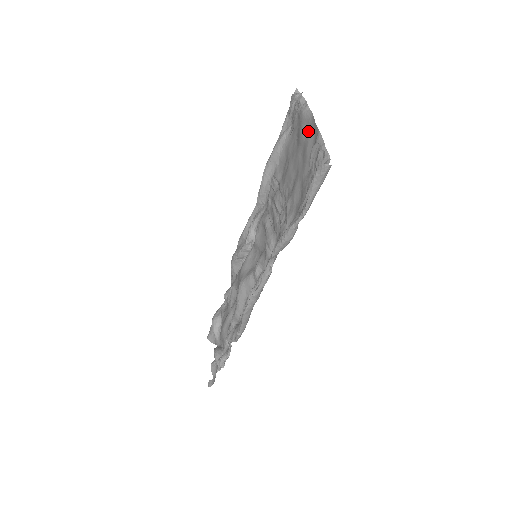
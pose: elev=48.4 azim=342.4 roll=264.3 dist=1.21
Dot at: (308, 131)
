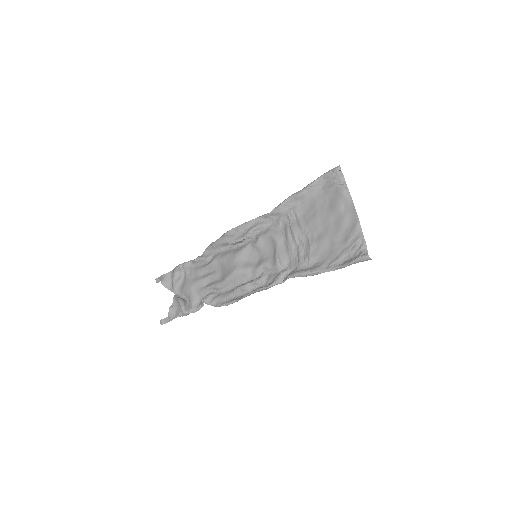
Dot at: (346, 209)
